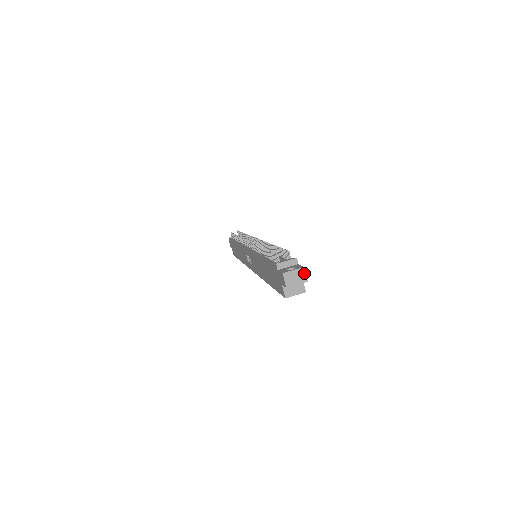
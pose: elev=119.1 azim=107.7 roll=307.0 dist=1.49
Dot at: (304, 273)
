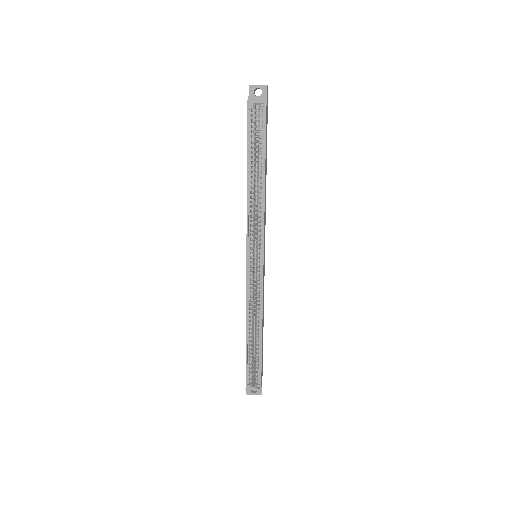
Dot at: occluded
